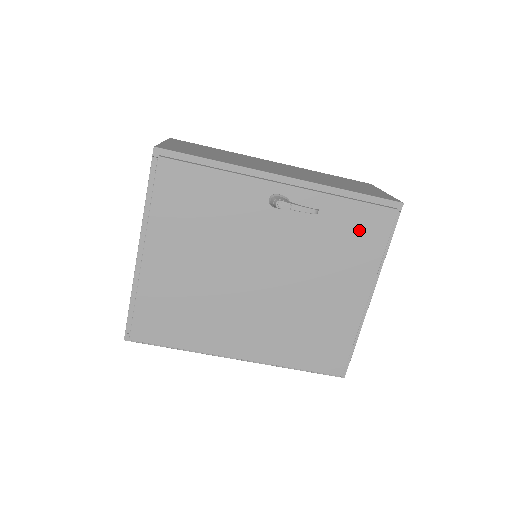
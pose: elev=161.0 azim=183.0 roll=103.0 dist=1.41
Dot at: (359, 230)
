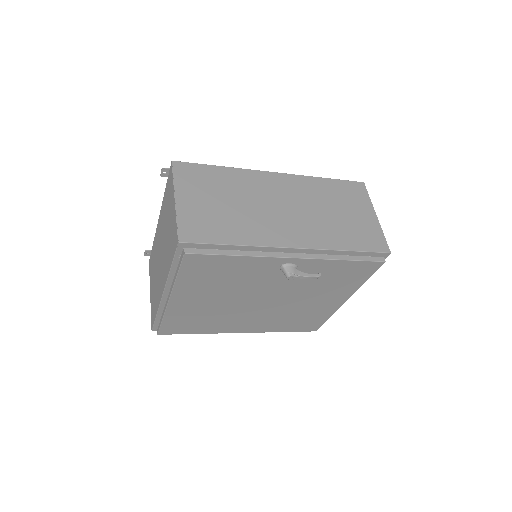
Dot at: (350, 274)
